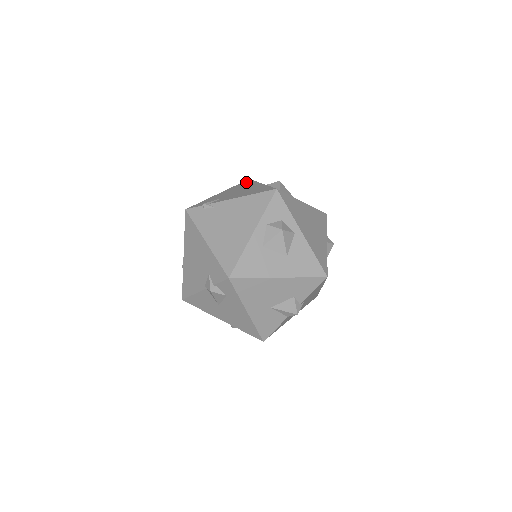
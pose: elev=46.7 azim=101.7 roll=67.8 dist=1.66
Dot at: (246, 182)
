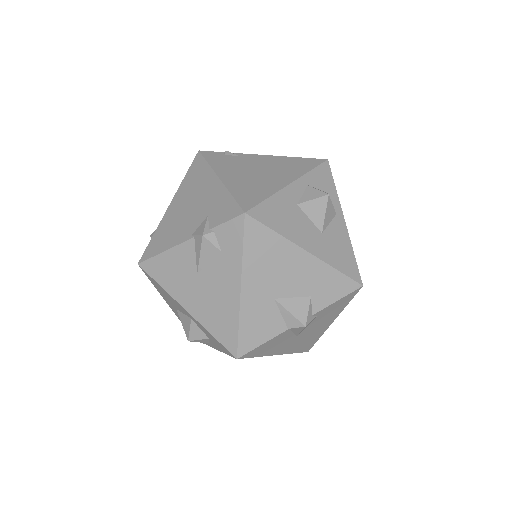
Dot at: occluded
